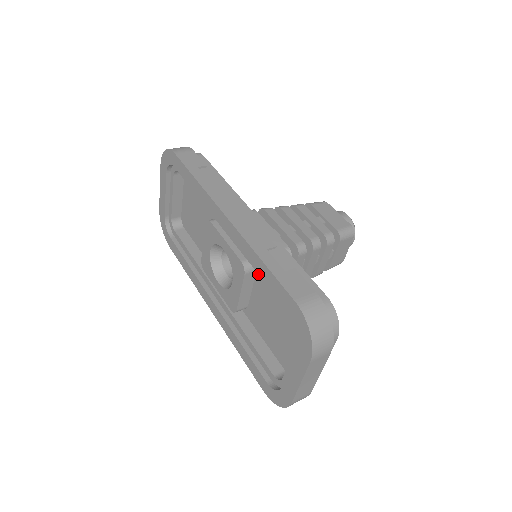
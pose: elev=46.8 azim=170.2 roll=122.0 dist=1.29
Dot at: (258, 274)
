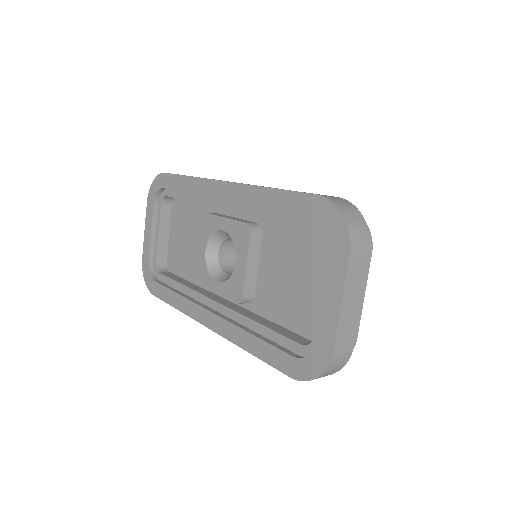
Dot at: (265, 240)
